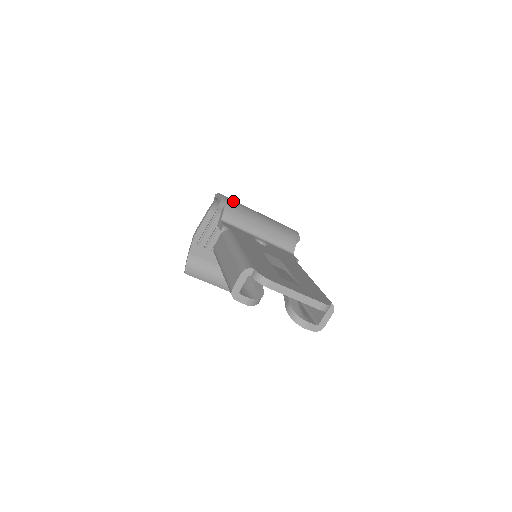
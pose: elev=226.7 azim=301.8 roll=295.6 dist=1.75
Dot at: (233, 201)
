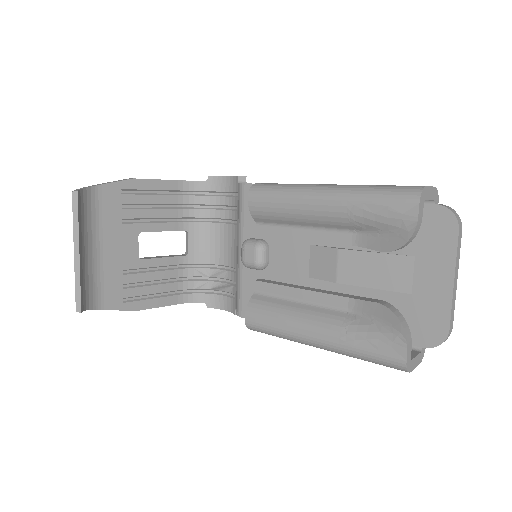
Dot at: occluded
